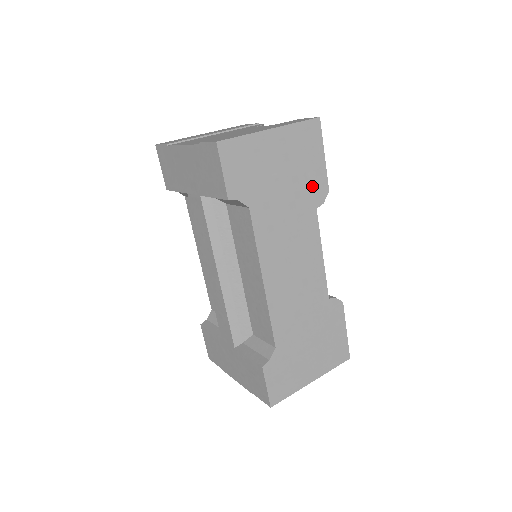
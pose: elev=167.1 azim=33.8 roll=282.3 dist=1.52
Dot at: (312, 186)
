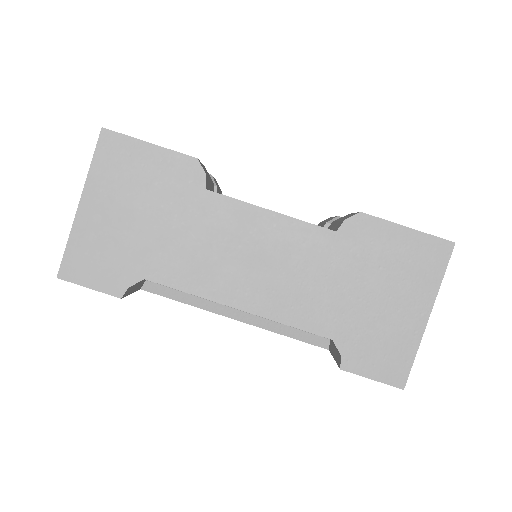
Dot at: (175, 181)
